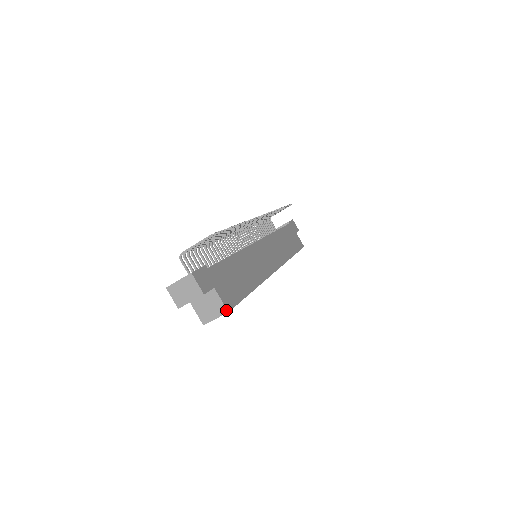
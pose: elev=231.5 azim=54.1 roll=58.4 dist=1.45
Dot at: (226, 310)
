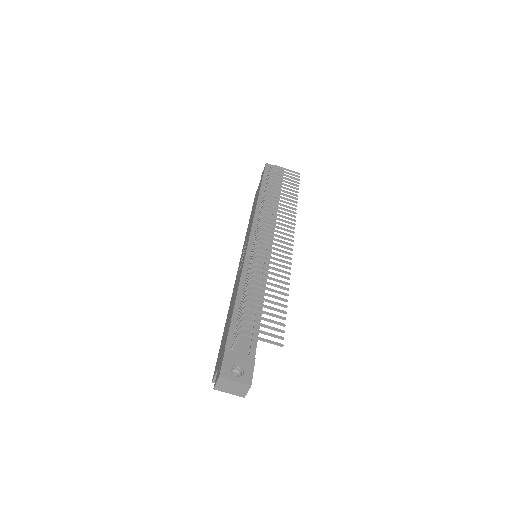
Dot at: occluded
